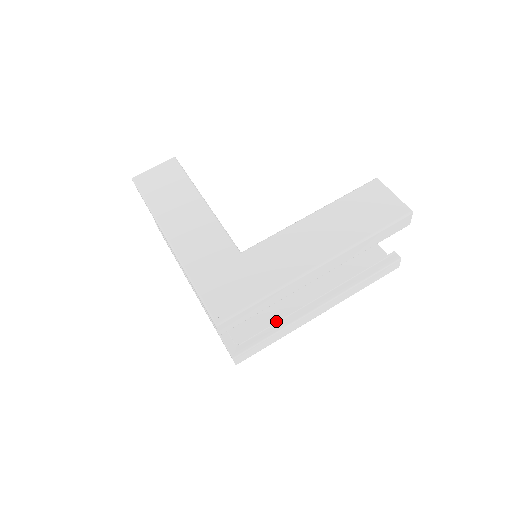
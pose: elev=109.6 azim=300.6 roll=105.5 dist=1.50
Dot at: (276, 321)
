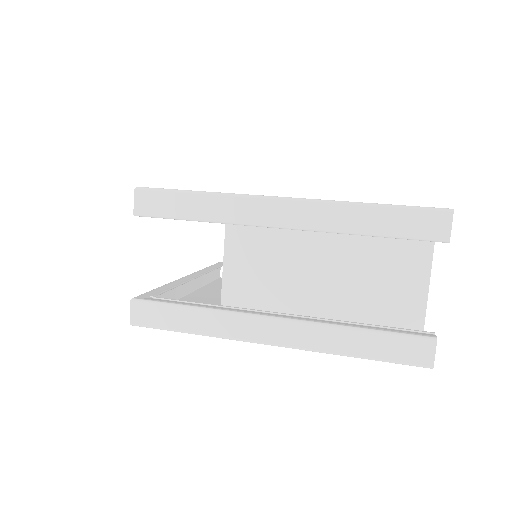
Dot at: (211, 304)
